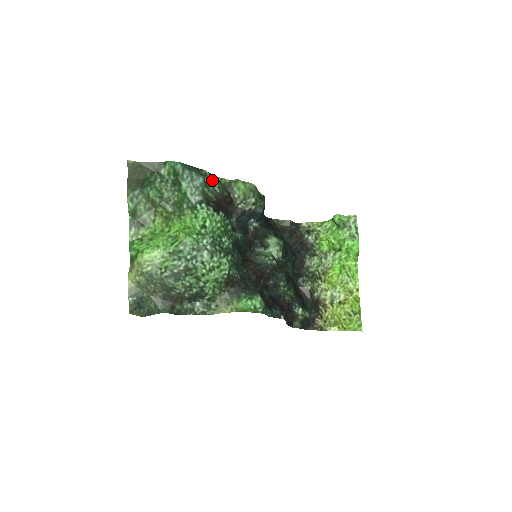
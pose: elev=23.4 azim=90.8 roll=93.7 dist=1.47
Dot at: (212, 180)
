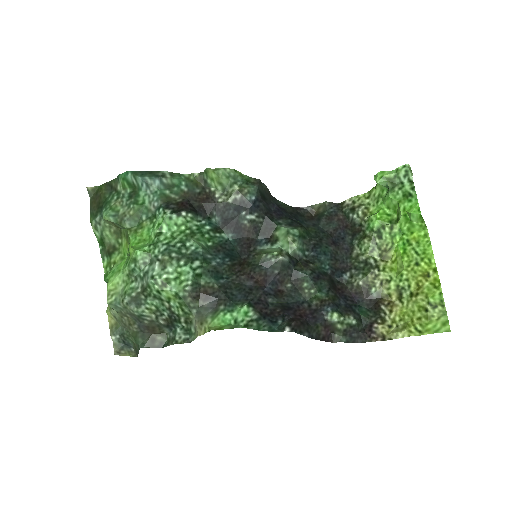
Dot at: (175, 179)
